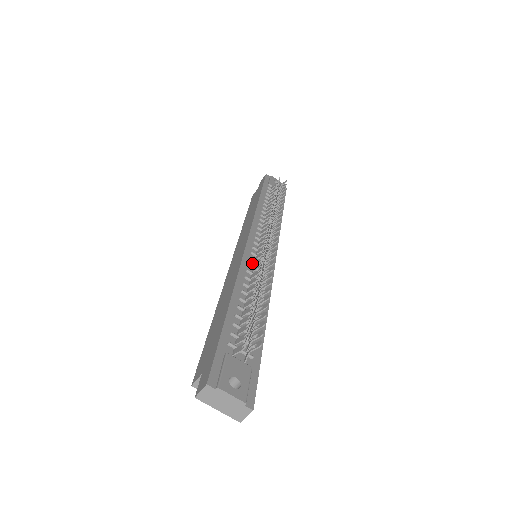
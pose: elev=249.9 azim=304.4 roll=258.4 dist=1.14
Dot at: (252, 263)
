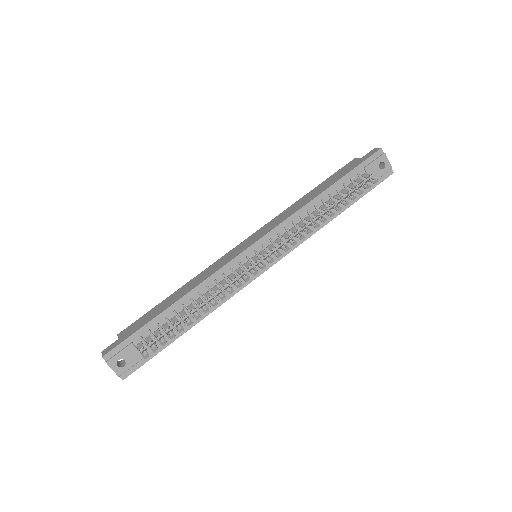
Dot at: (230, 273)
